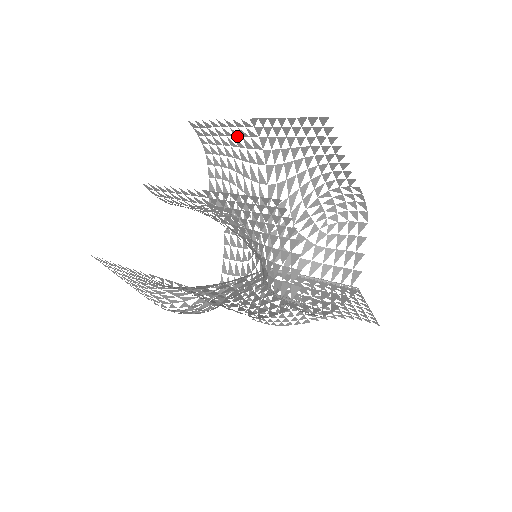
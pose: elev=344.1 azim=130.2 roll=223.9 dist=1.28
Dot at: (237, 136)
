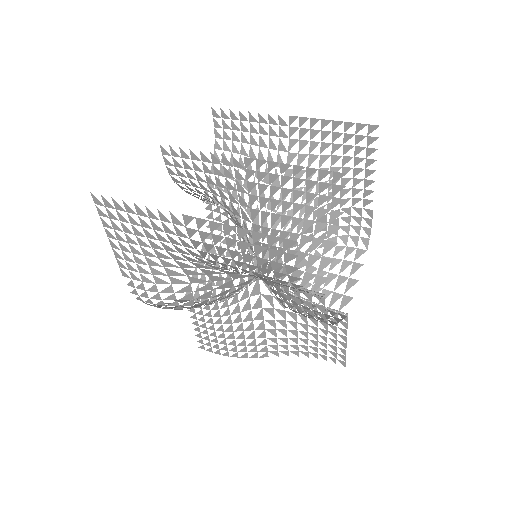
Dot at: (263, 134)
